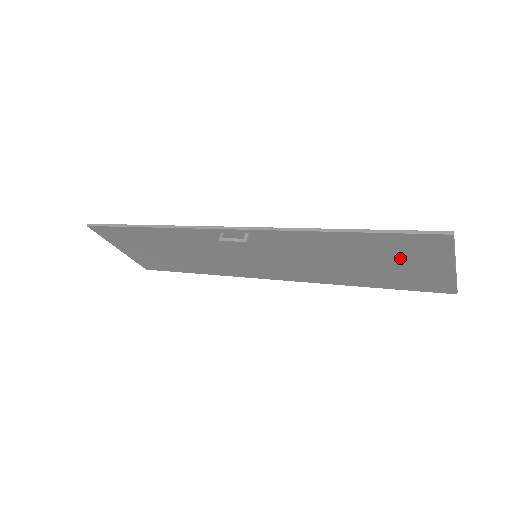
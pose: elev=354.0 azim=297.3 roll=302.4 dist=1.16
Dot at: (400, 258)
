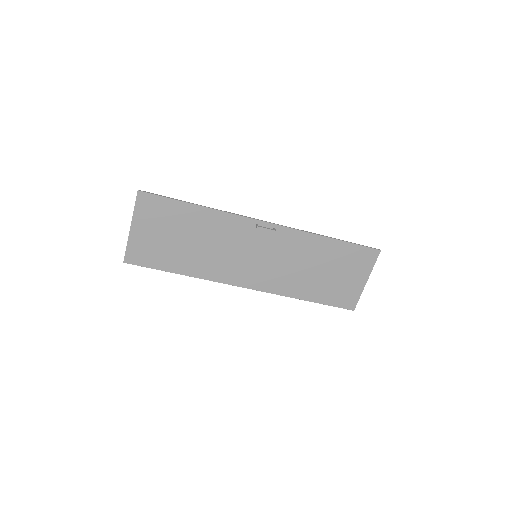
Dot at: (346, 268)
